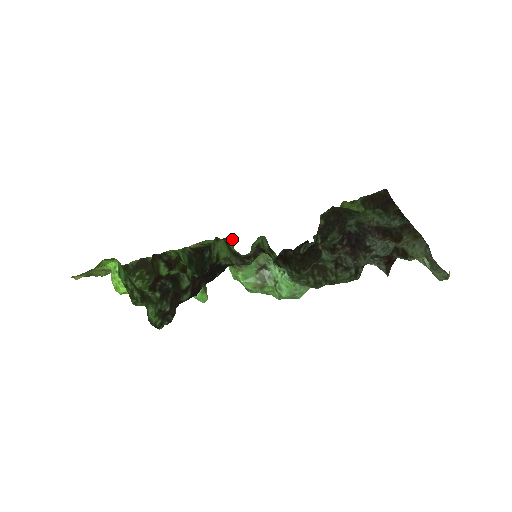
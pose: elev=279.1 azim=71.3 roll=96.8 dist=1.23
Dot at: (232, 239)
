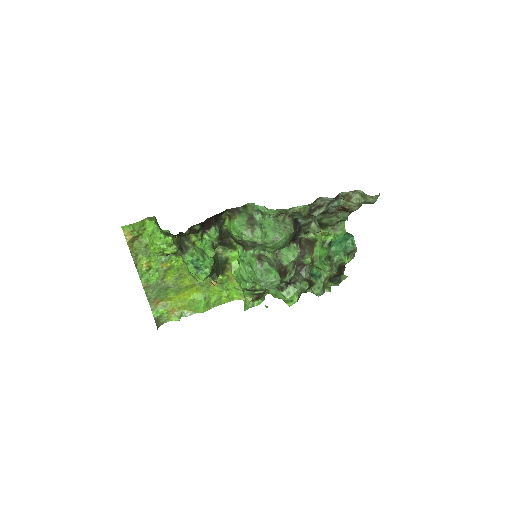
Dot at: occluded
